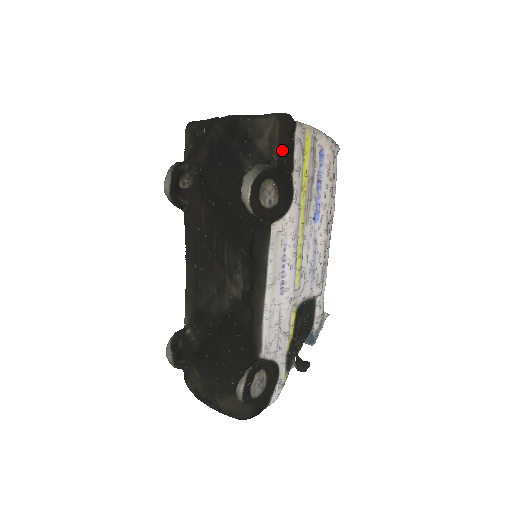
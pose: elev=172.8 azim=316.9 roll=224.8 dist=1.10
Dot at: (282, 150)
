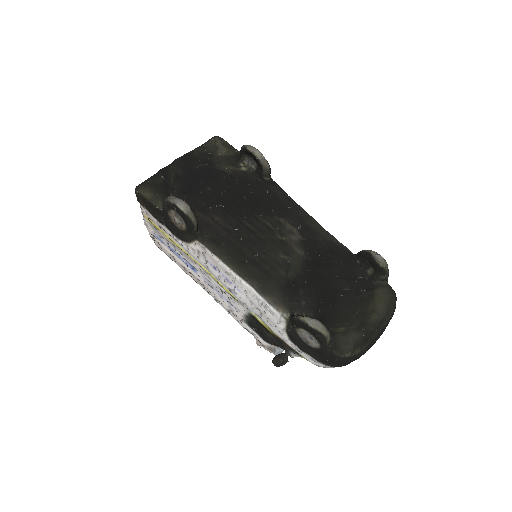
Dot at: (235, 150)
